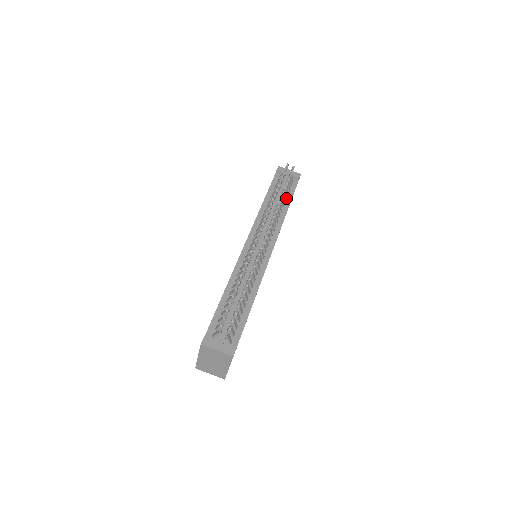
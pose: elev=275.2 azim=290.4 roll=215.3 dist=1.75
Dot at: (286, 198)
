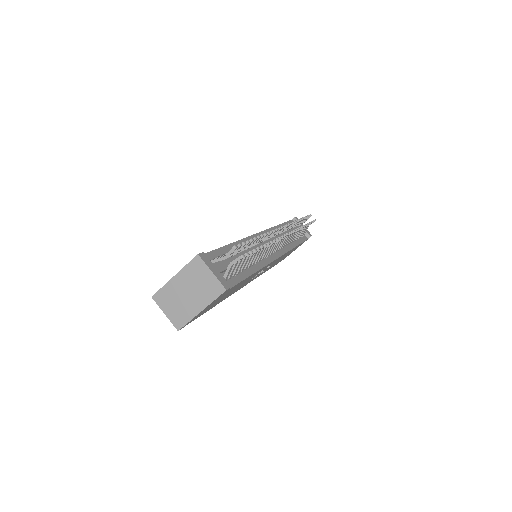
Dot at: (297, 239)
